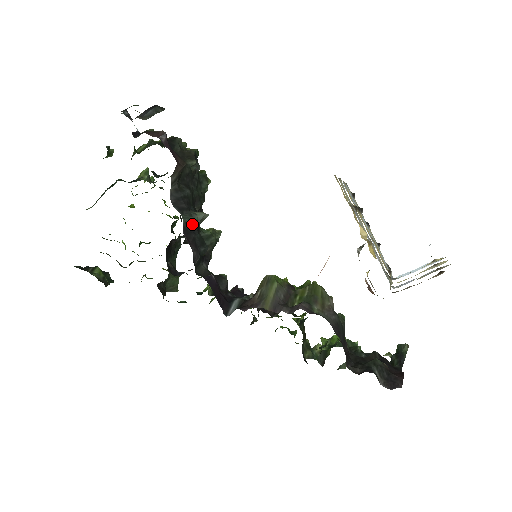
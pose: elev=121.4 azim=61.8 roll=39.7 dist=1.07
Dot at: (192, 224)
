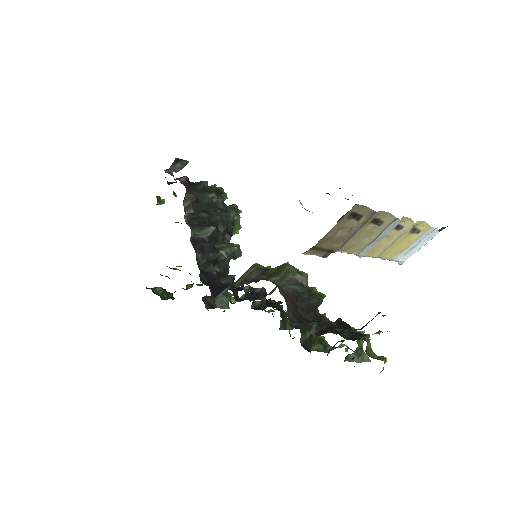
Dot at: (202, 236)
